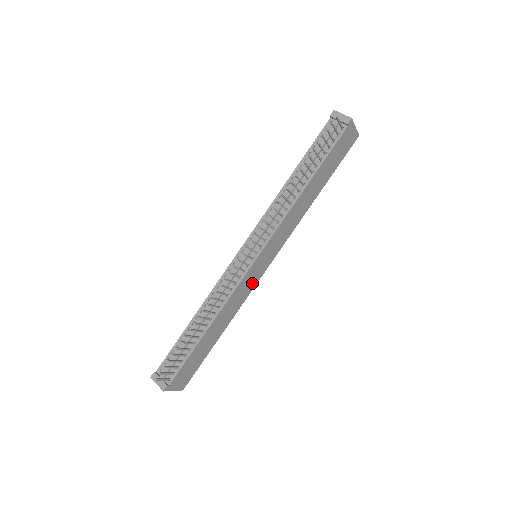
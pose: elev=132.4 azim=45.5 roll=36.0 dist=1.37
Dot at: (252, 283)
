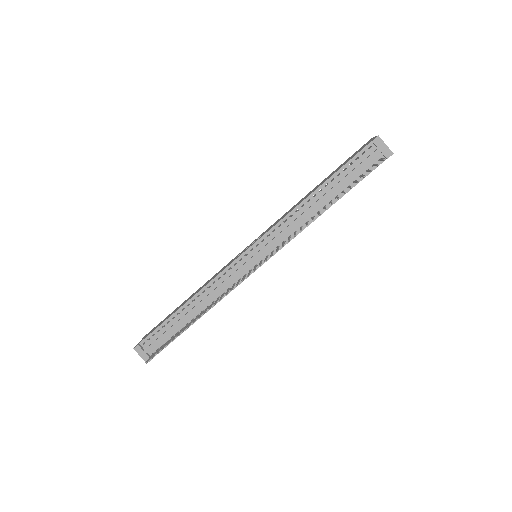
Dot at: occluded
